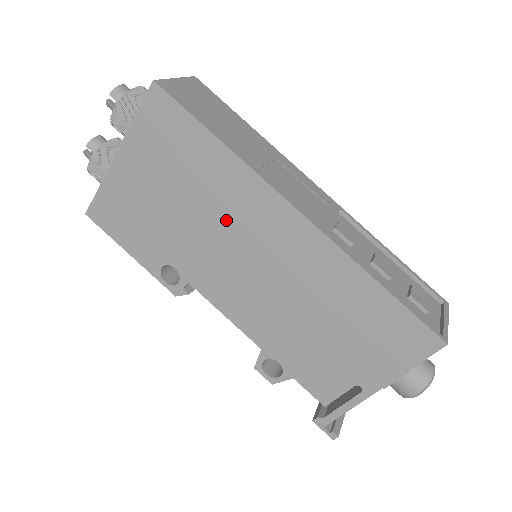
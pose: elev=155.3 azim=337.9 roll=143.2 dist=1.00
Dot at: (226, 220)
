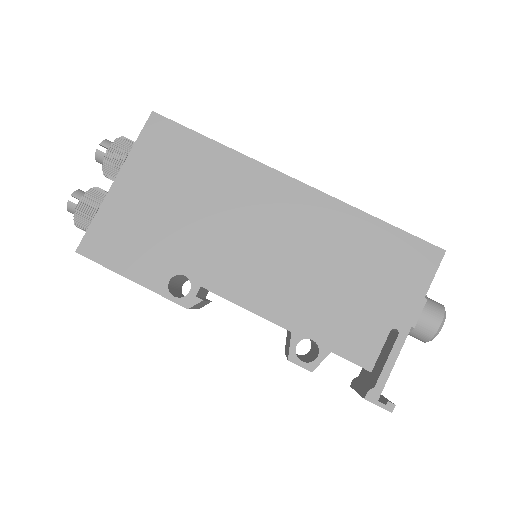
Dot at: (232, 207)
